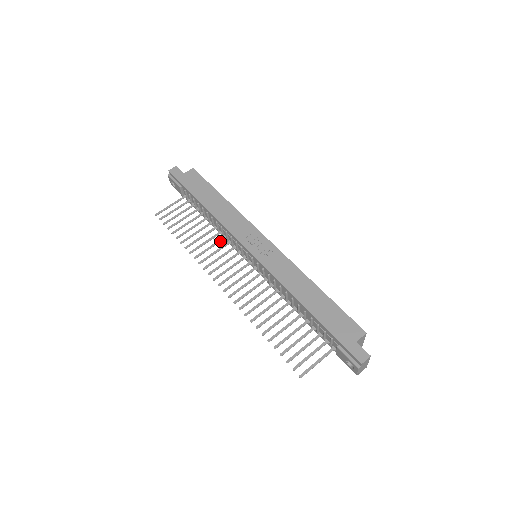
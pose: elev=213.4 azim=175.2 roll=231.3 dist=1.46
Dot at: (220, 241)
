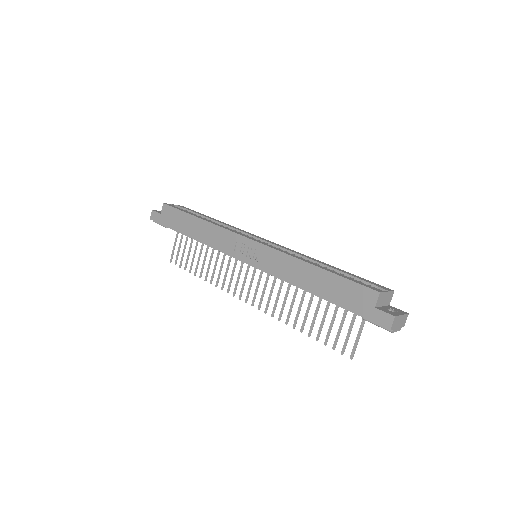
Dot at: (224, 257)
